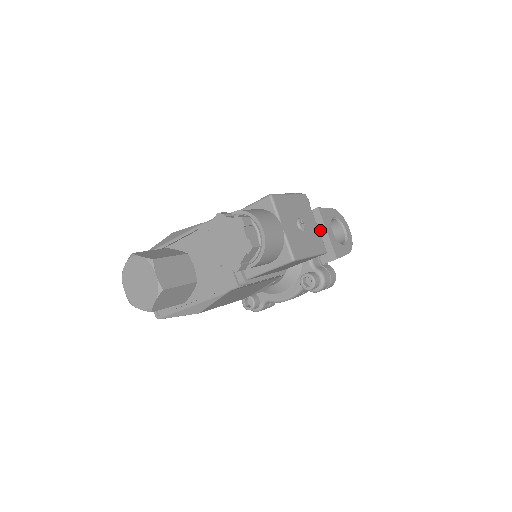
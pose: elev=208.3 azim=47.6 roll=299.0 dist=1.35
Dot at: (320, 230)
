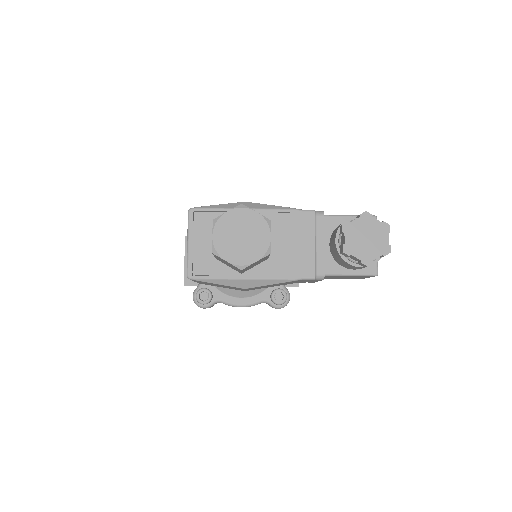
Dot at: occluded
